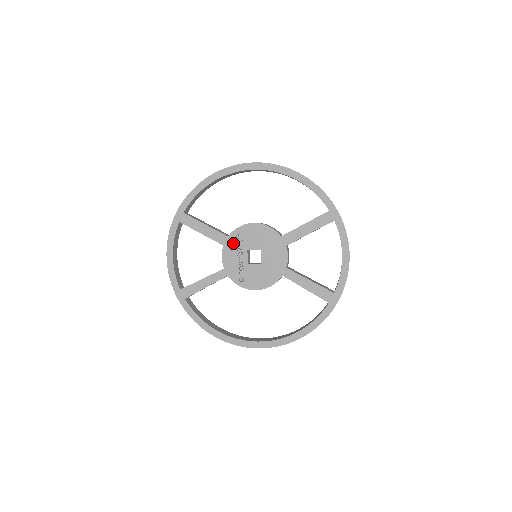
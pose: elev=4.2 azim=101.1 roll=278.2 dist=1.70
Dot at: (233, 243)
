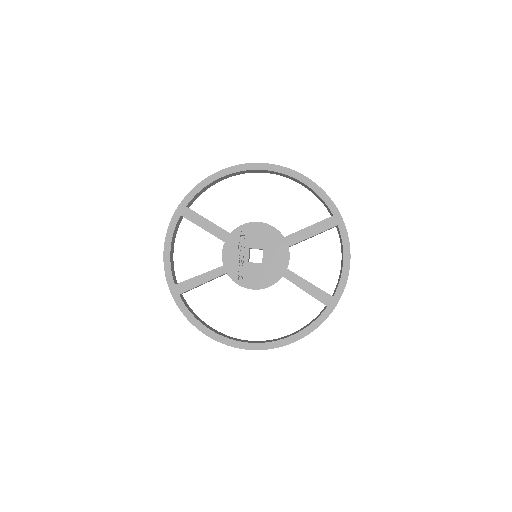
Dot at: (235, 240)
